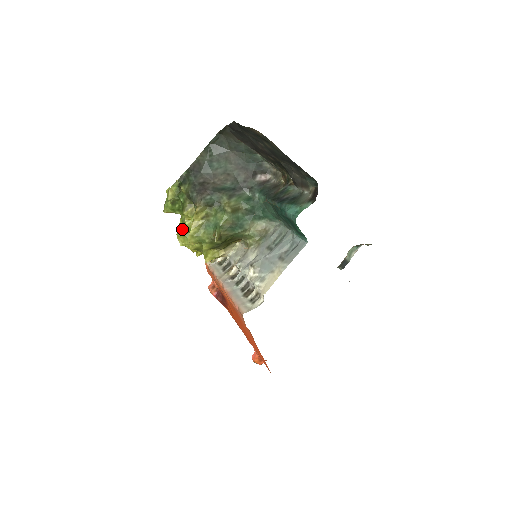
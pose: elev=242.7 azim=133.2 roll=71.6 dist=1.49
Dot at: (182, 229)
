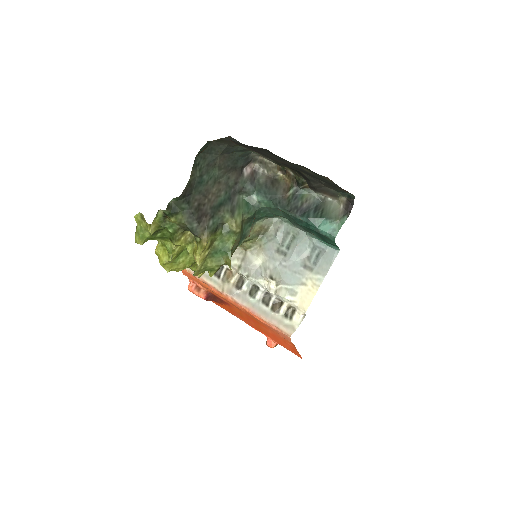
Dot at: (171, 258)
